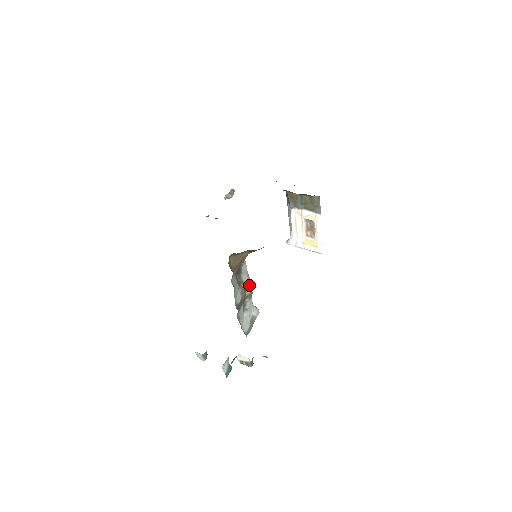
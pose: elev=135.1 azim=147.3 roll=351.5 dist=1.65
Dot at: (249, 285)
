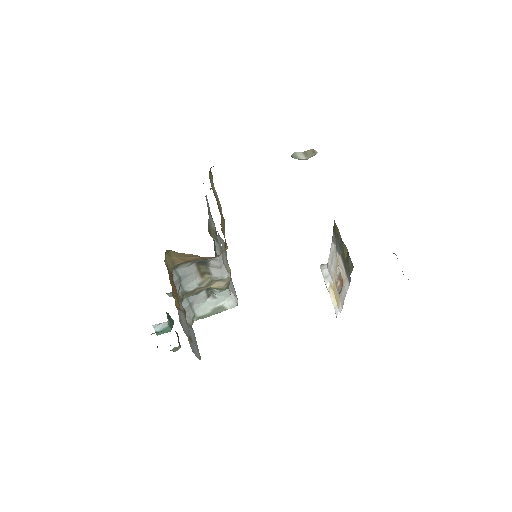
Dot at: (223, 280)
